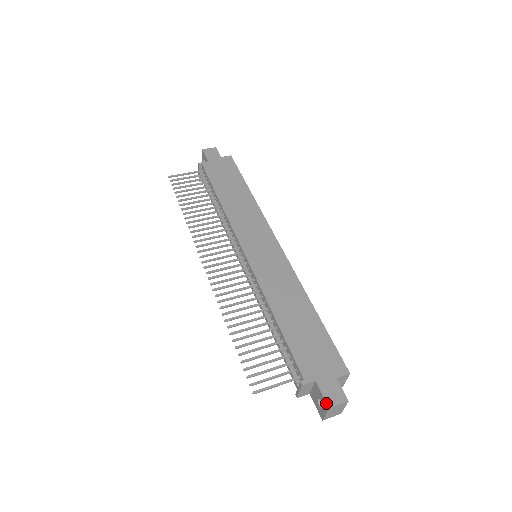
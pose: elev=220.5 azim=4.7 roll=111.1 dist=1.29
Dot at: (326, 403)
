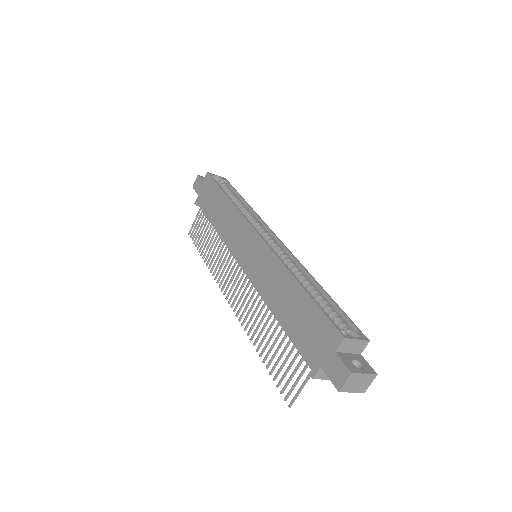
Dot at: (335, 387)
